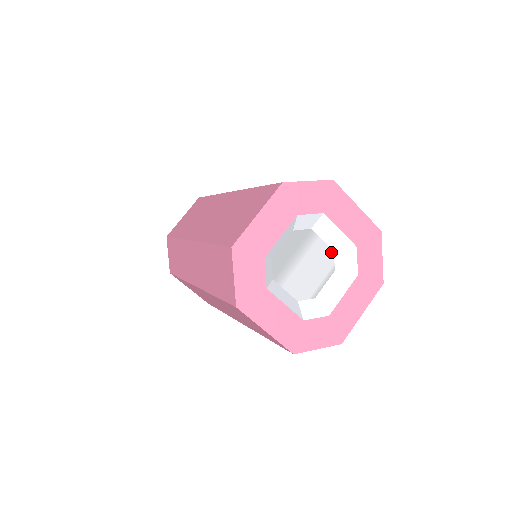
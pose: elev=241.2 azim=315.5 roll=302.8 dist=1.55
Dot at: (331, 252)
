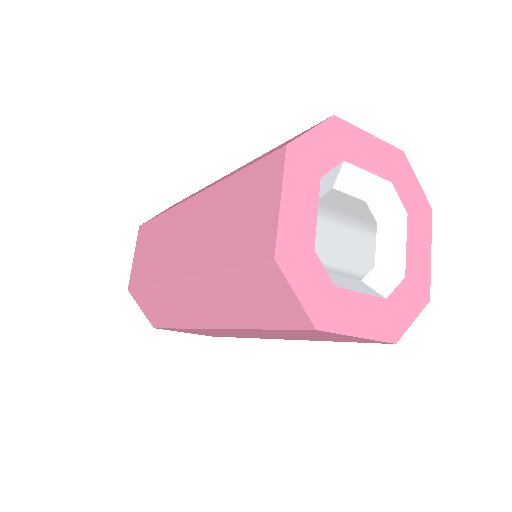
Dot at: (372, 263)
